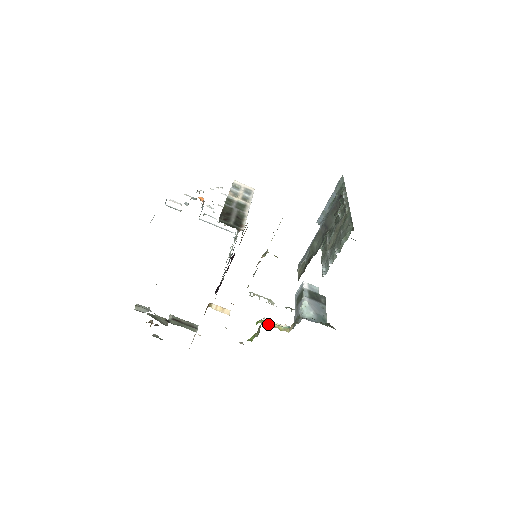
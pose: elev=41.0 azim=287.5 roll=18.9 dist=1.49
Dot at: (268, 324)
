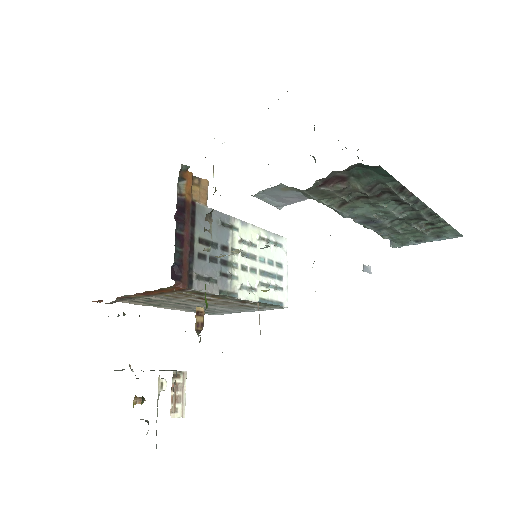
Dot at: occluded
